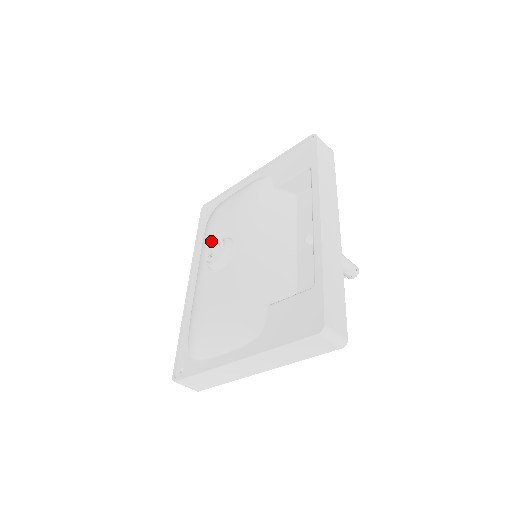
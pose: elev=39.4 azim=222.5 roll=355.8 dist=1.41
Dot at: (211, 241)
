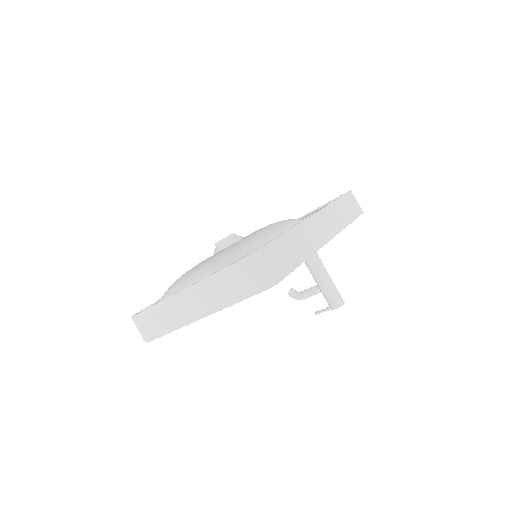
Dot at: occluded
